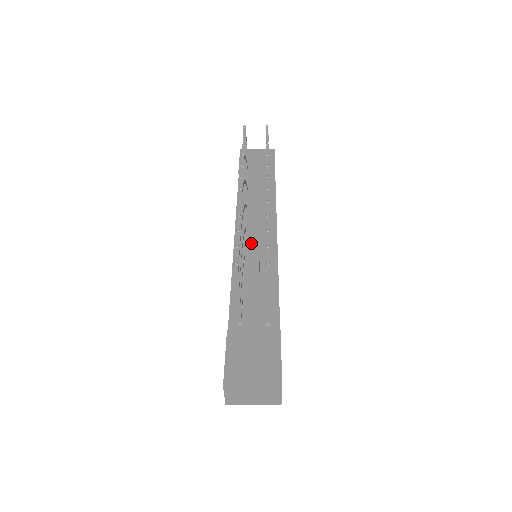
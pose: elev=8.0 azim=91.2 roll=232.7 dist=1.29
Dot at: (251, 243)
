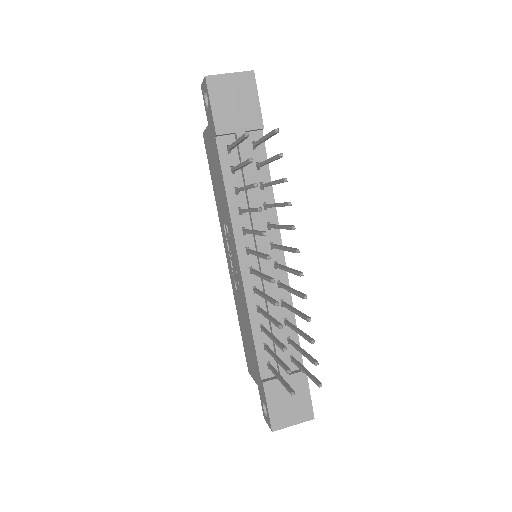
Dot at: (261, 270)
